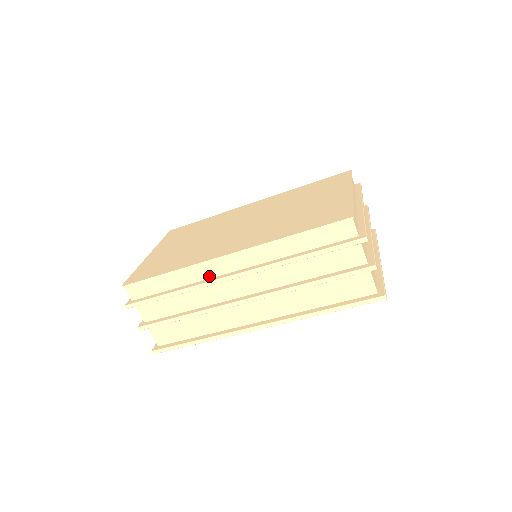
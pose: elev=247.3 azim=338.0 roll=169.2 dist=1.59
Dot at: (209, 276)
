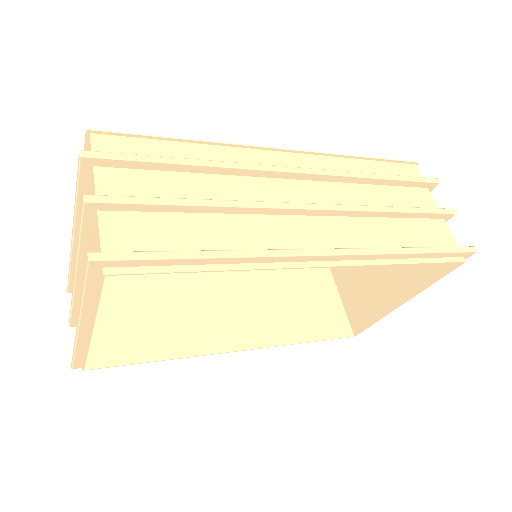
Dot at: occluded
